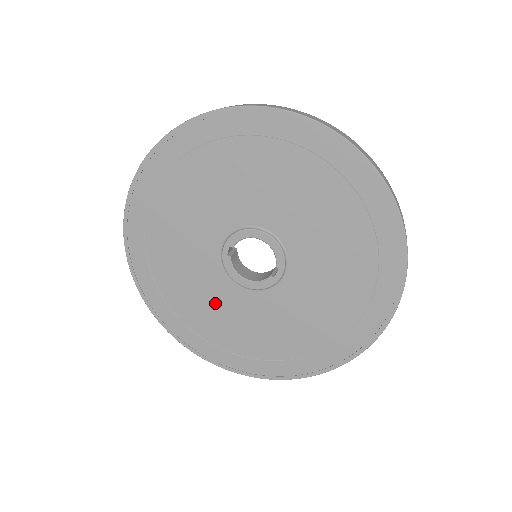
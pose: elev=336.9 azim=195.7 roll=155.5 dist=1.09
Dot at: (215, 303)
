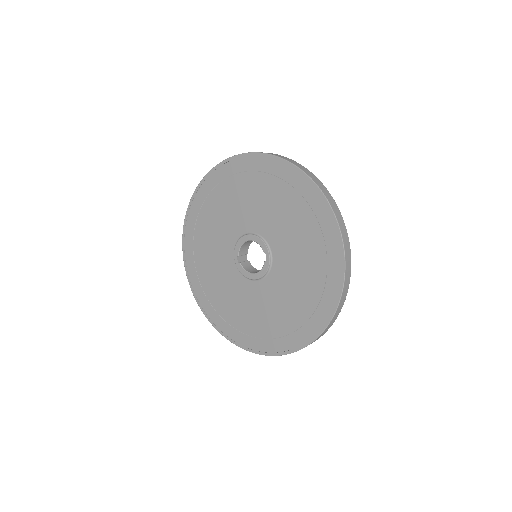
Dot at: (248, 303)
